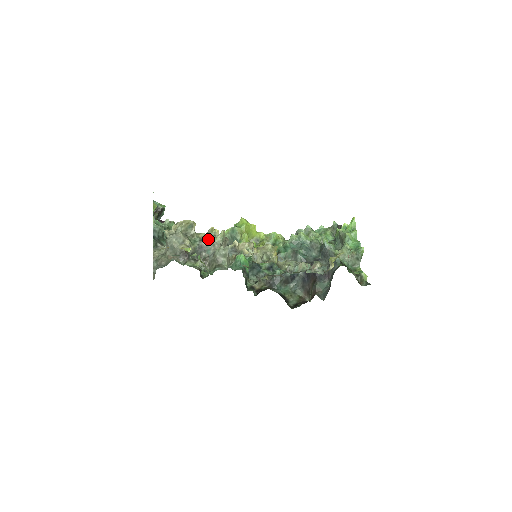
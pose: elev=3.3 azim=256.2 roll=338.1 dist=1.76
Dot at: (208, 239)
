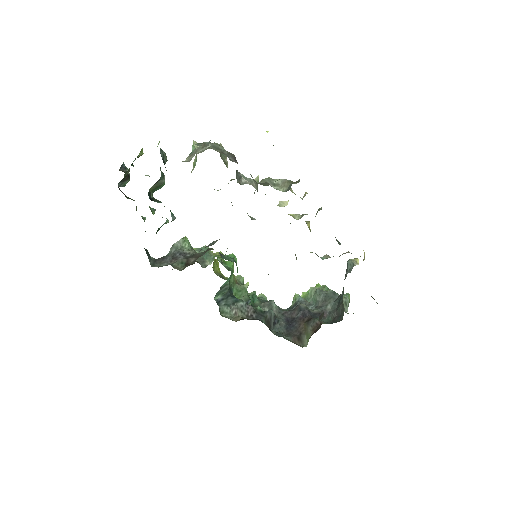
Dot at: (242, 176)
